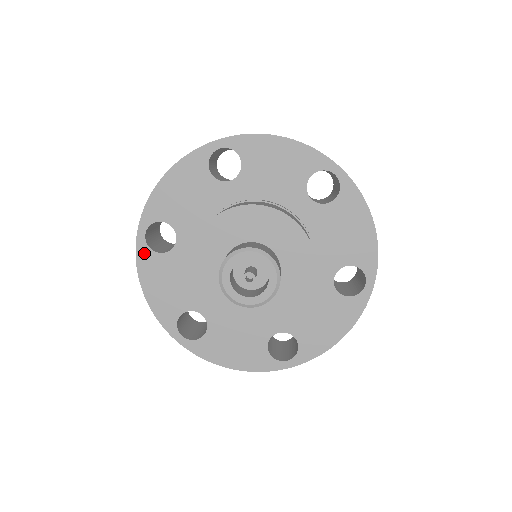
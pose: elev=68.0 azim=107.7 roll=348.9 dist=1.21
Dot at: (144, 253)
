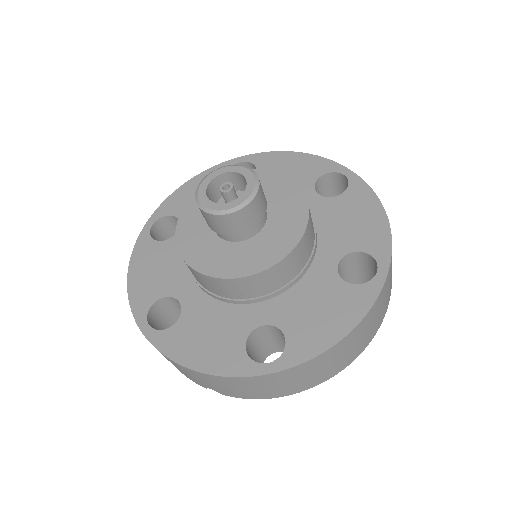
Dot at: (161, 339)
